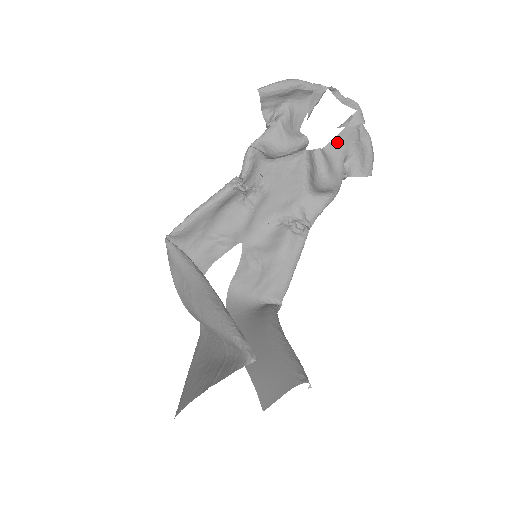
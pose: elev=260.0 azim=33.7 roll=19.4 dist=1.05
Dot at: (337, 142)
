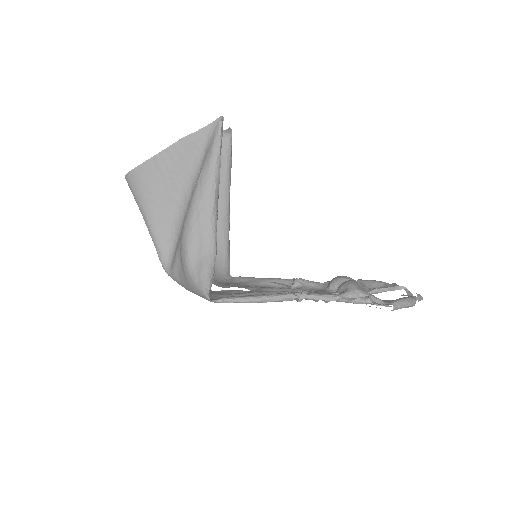
Dot at: (385, 301)
